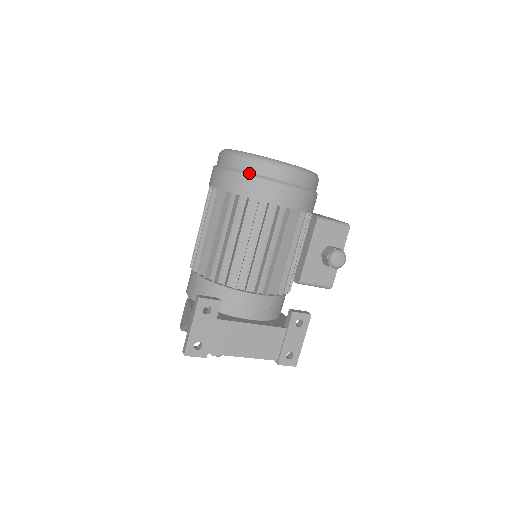
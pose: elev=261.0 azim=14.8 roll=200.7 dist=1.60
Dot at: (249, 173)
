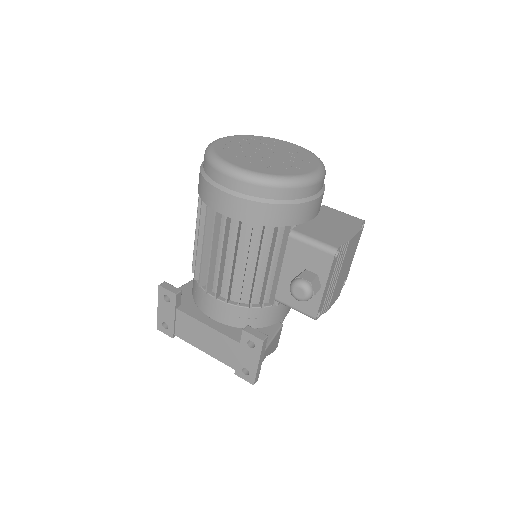
Dot at: (204, 173)
